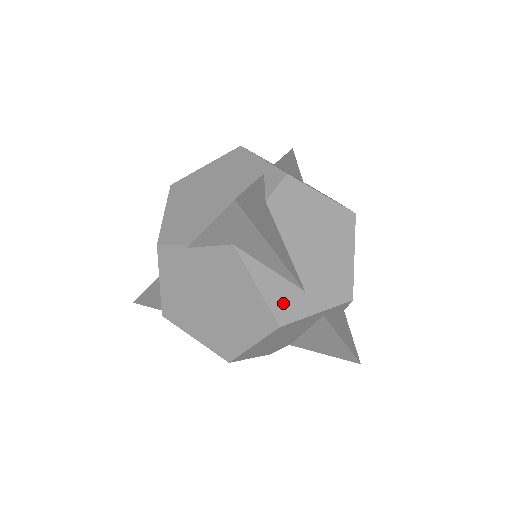
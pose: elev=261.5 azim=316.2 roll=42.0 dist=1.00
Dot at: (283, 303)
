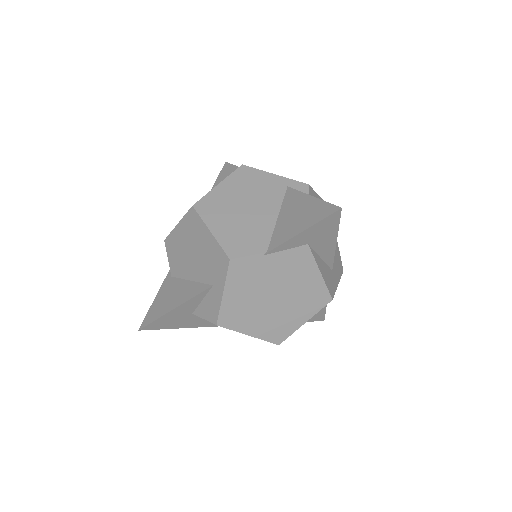
Dot at: (329, 282)
